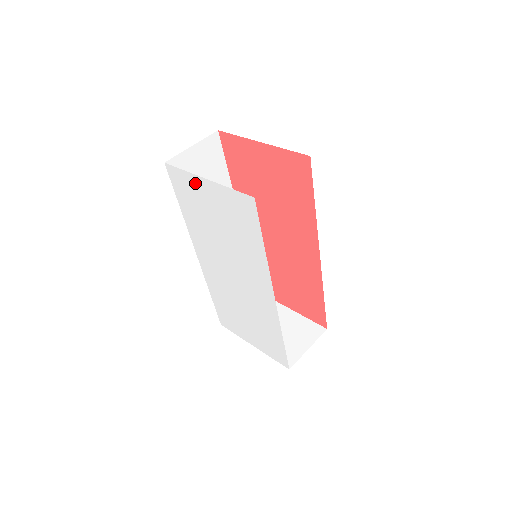
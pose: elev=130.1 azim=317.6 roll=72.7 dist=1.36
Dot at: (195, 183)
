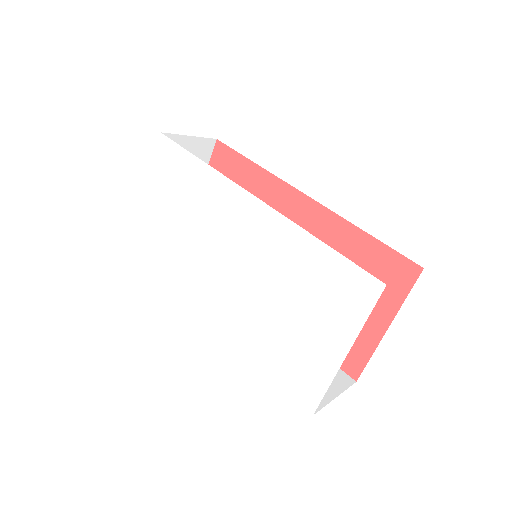
Dot at: (145, 216)
